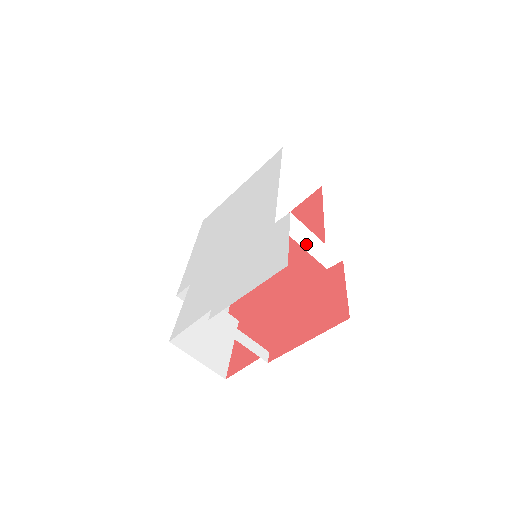
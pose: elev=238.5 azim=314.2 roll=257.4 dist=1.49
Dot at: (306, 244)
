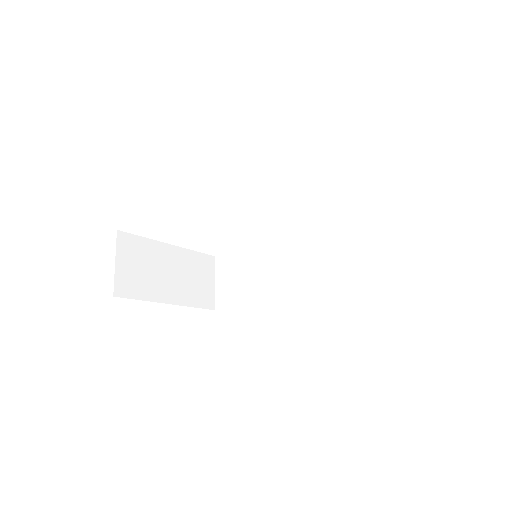
Dot at: (333, 260)
